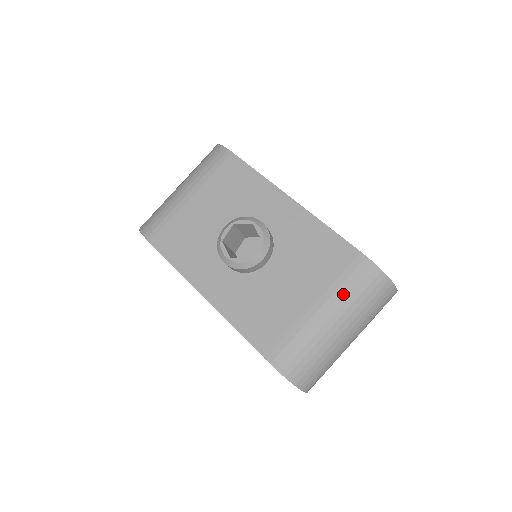
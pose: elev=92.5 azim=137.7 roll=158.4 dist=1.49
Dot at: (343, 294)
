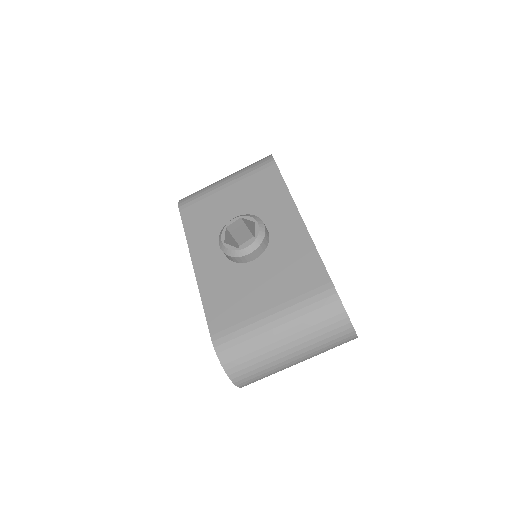
Dot at: (299, 310)
